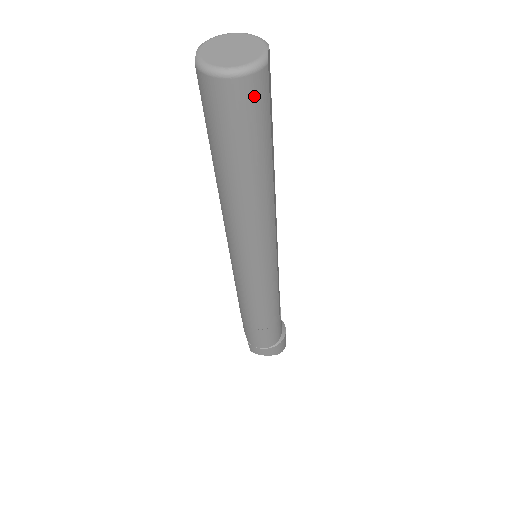
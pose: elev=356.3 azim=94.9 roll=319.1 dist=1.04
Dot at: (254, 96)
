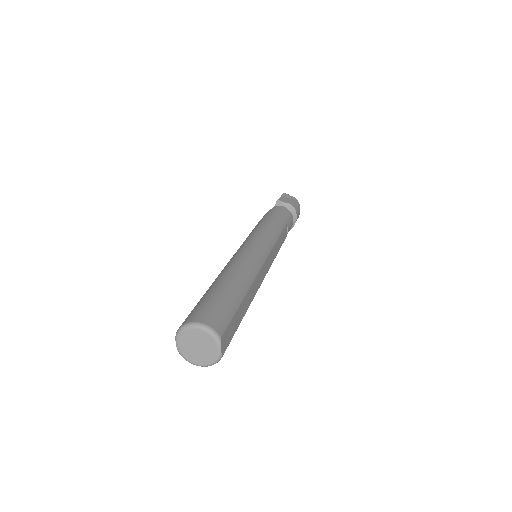
Dot at: occluded
